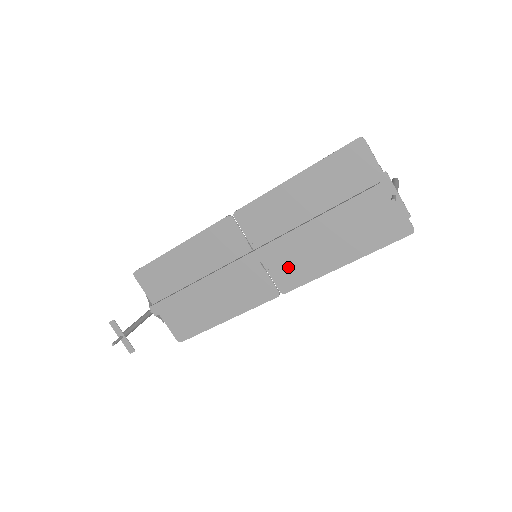
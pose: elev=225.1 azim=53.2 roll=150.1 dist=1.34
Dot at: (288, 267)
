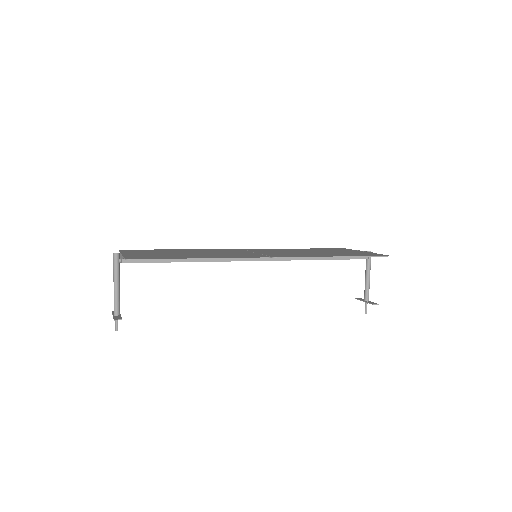
Dot at: occluded
